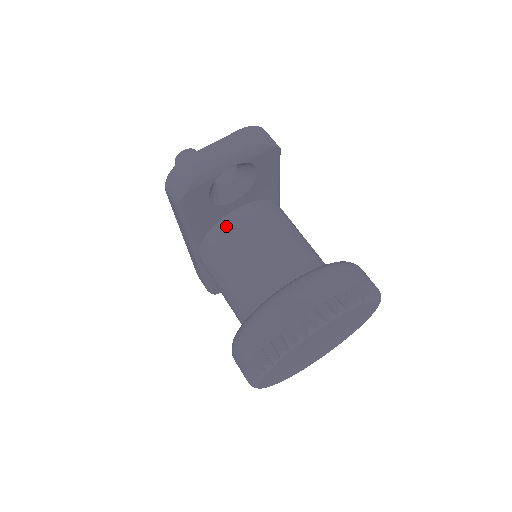
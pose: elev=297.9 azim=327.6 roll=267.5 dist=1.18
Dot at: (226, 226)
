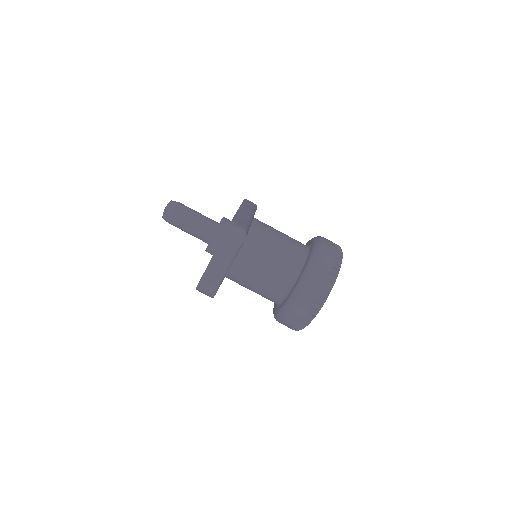
Dot at: (235, 269)
